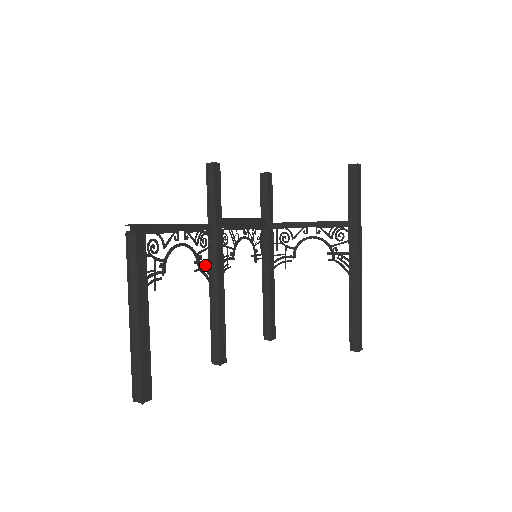
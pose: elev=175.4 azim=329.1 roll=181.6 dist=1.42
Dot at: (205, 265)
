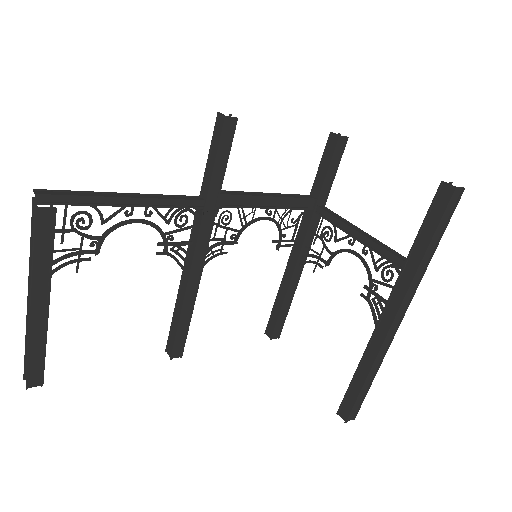
Dot at: (178, 248)
